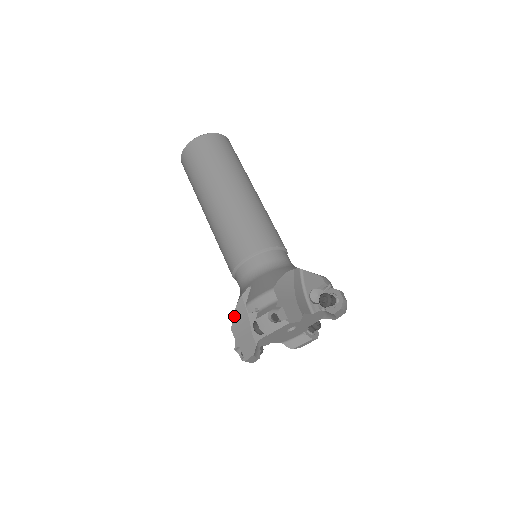
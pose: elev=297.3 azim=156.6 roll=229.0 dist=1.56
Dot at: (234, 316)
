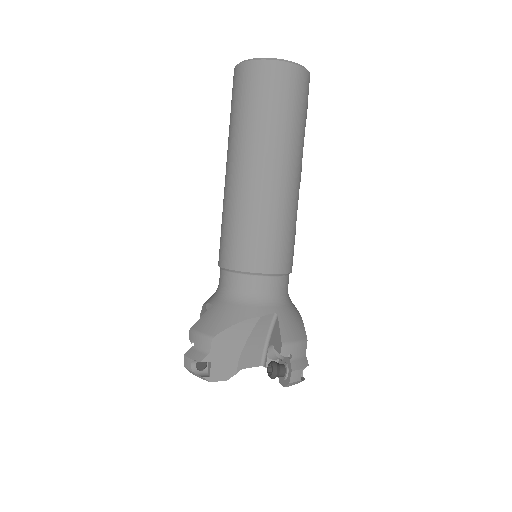
Dot at: (202, 309)
